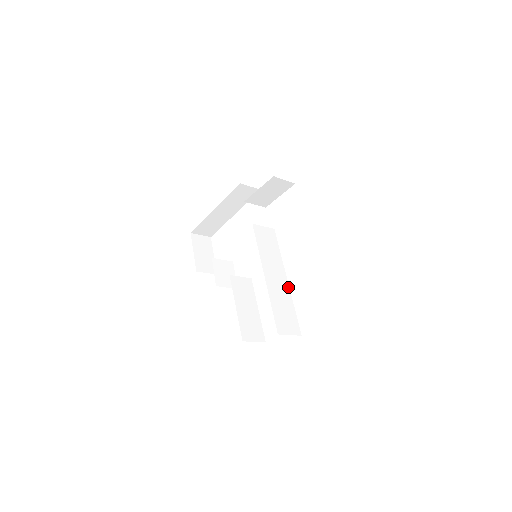
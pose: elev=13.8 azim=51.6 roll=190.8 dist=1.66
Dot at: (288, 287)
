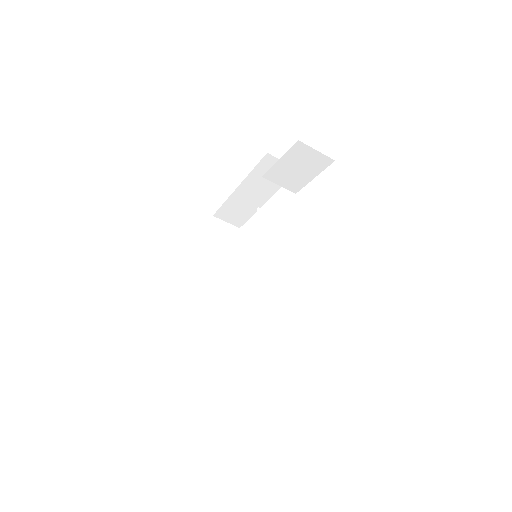
Dot at: (277, 311)
